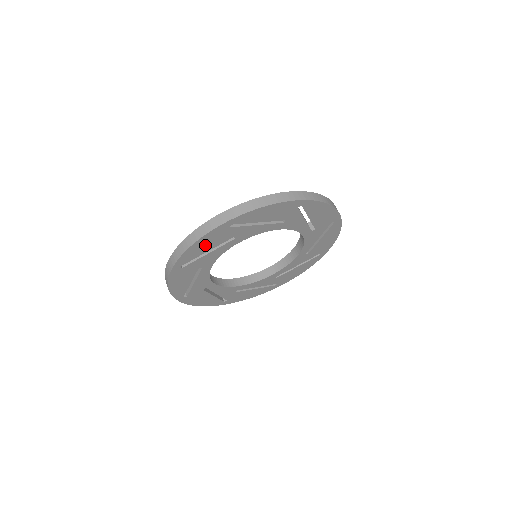
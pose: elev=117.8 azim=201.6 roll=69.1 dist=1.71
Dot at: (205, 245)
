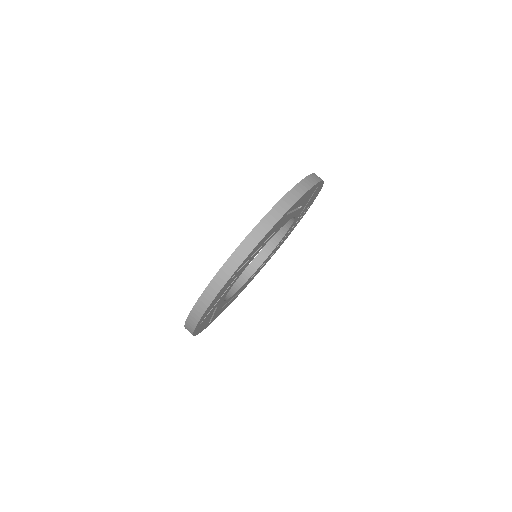
Dot at: (215, 301)
